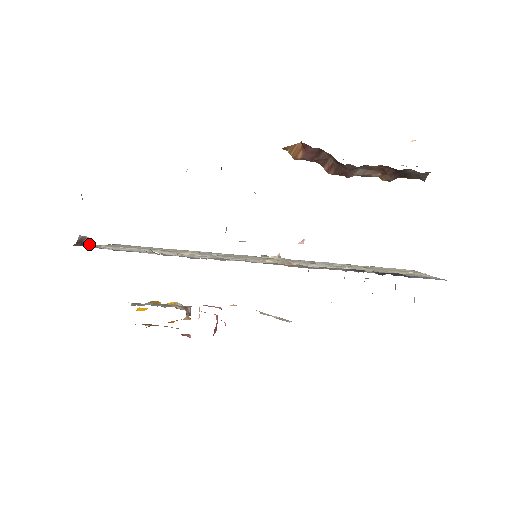
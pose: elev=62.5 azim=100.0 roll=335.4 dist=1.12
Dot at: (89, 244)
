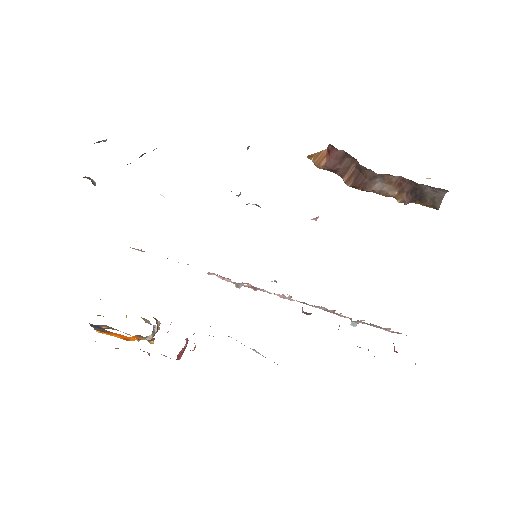
Dot at: (93, 183)
